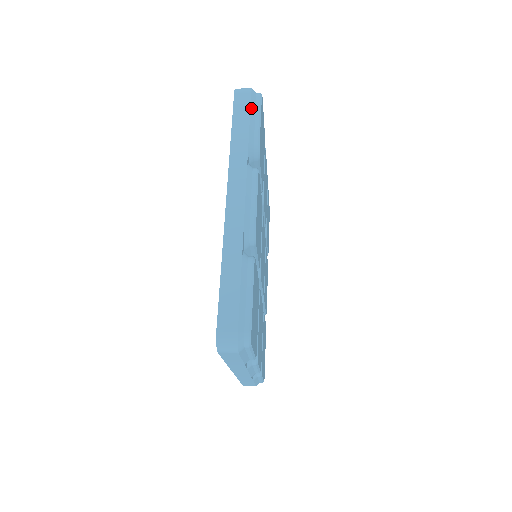
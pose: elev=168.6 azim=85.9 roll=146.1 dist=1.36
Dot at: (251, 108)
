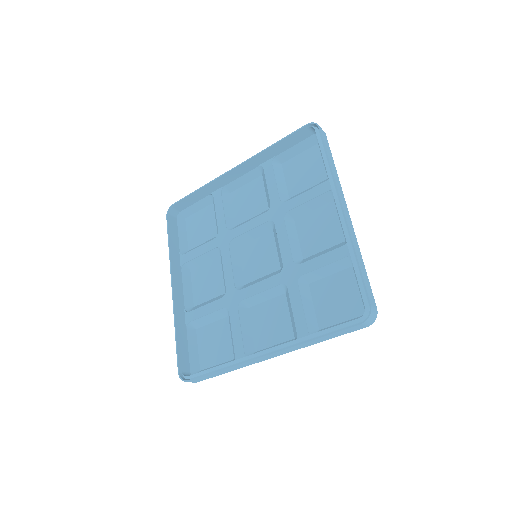
Dot at: occluded
